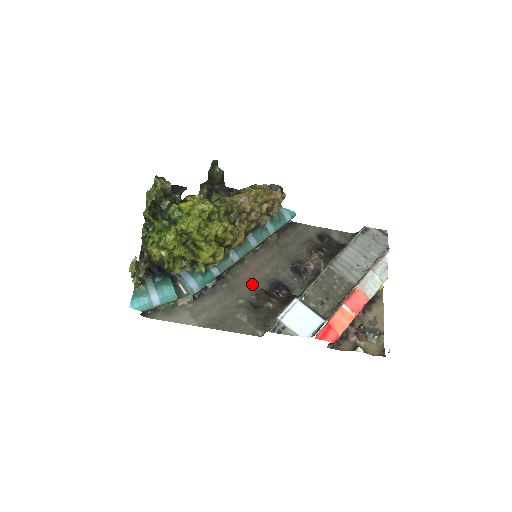
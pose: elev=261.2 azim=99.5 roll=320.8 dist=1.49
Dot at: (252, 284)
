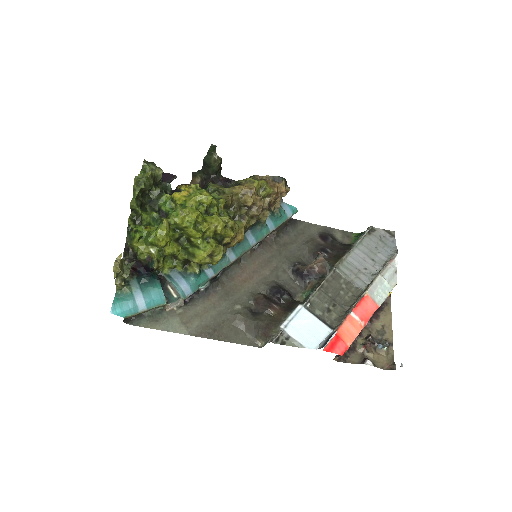
Dot at: (250, 287)
